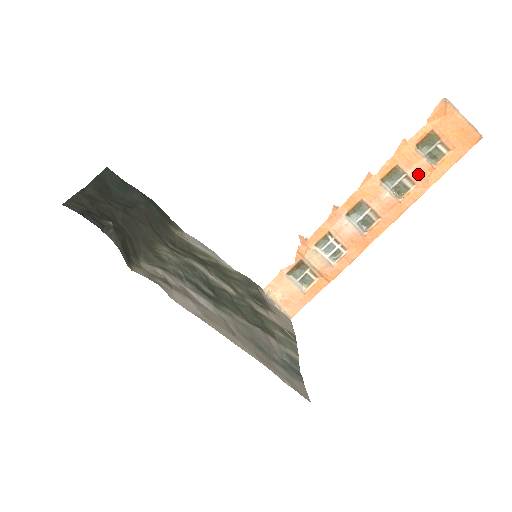
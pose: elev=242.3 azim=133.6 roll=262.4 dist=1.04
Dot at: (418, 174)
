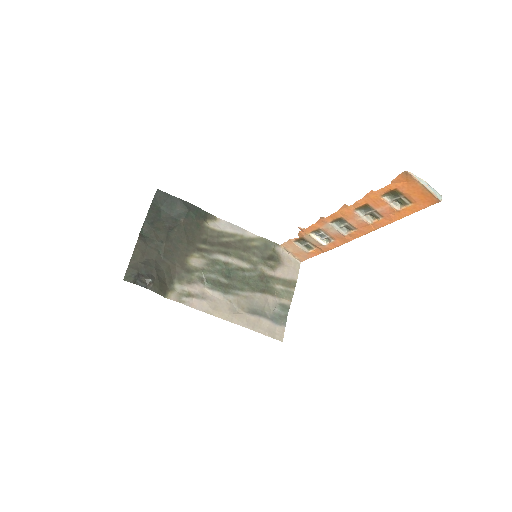
Dot at: (385, 212)
